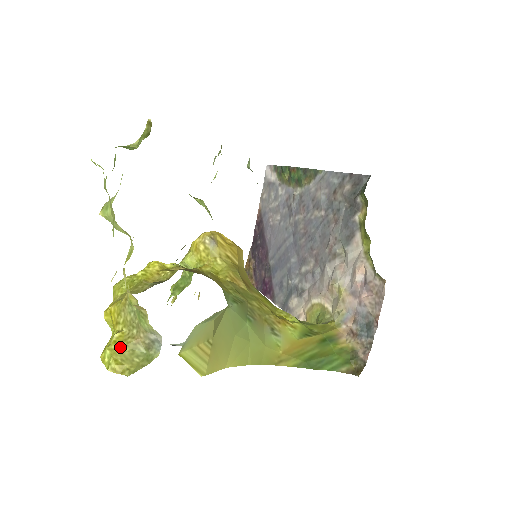
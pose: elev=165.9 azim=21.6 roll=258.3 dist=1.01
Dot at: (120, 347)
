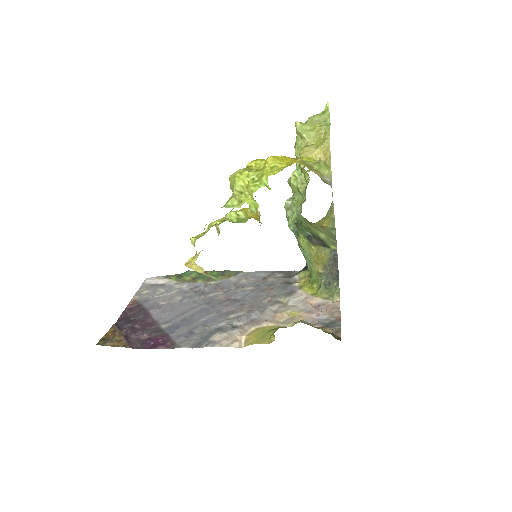
Dot at: occluded
